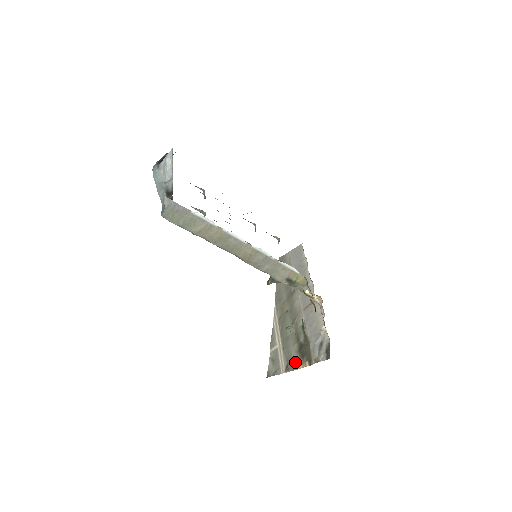
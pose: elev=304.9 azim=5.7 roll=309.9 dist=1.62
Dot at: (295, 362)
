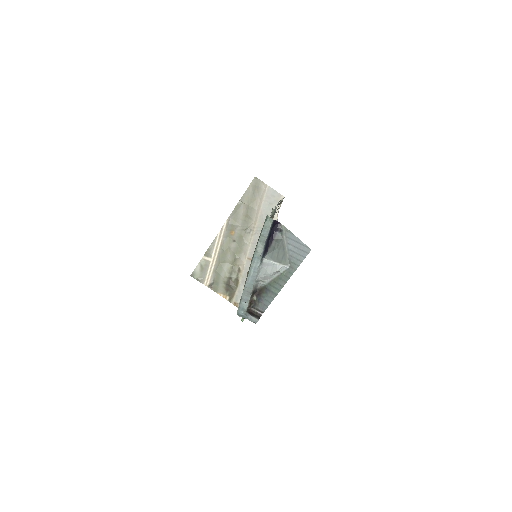
Dot at: (219, 288)
